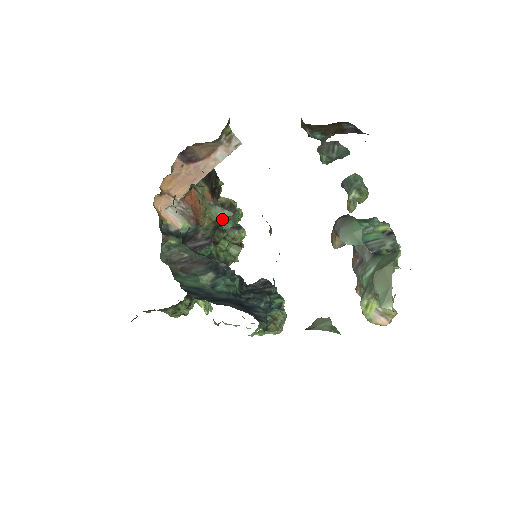
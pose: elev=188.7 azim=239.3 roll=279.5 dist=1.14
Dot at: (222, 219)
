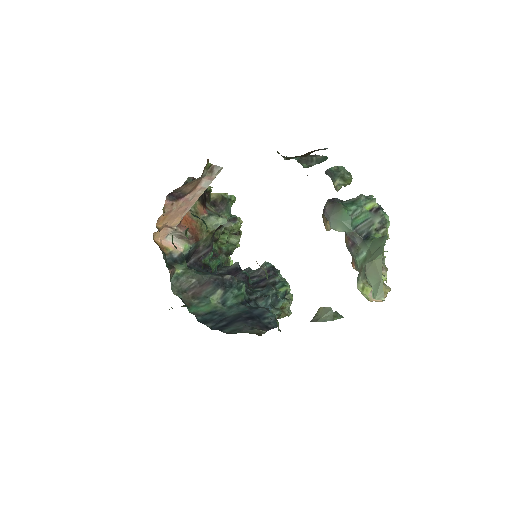
Dot at: occluded
